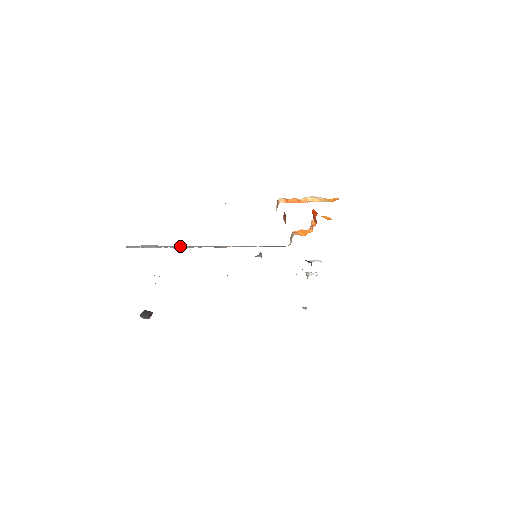
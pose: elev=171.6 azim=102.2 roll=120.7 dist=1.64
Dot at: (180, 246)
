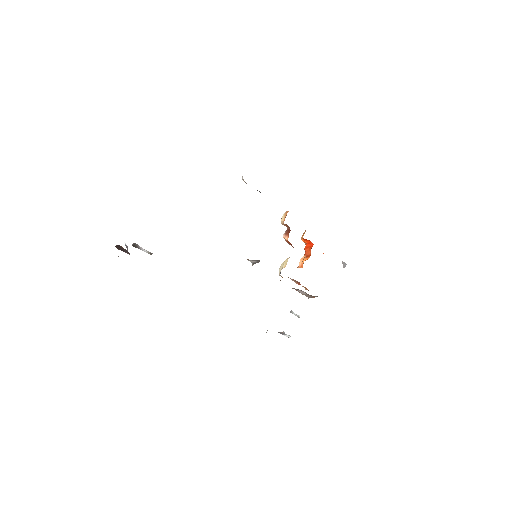
Dot at: occluded
